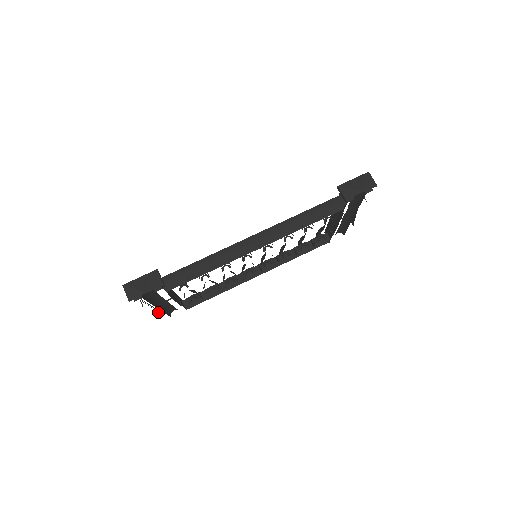
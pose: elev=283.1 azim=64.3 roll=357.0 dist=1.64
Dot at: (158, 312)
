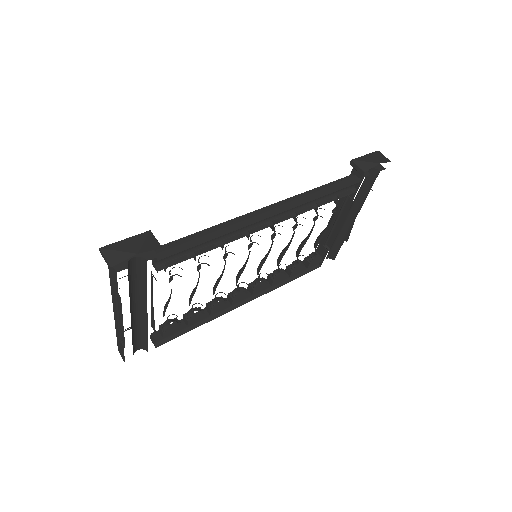
Dot at: (122, 340)
